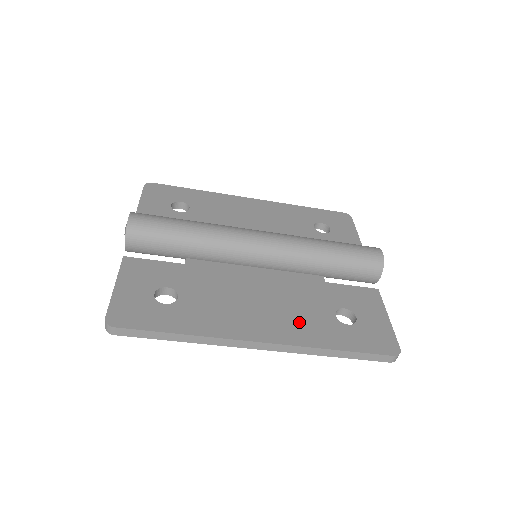
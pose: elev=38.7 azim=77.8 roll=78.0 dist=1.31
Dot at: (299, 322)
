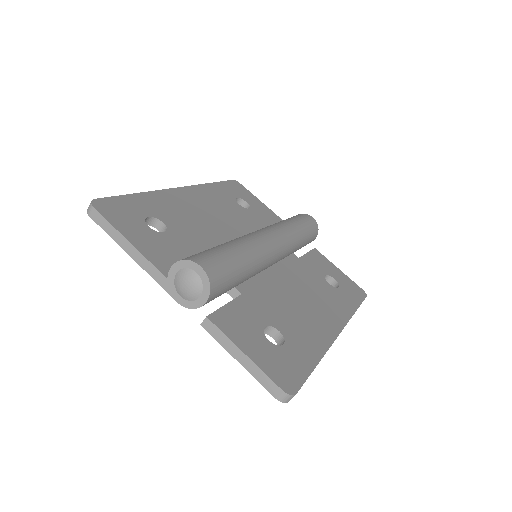
Dot at: (329, 302)
